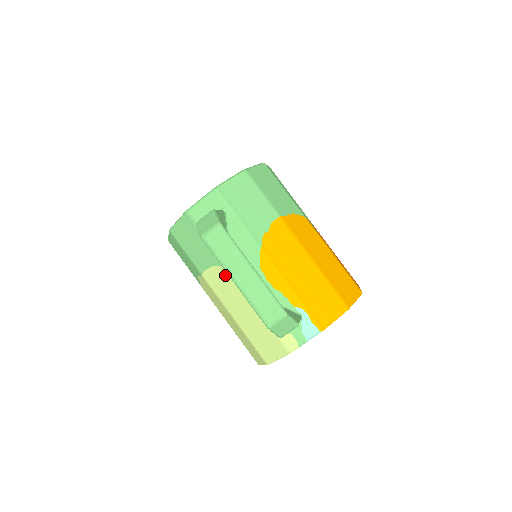
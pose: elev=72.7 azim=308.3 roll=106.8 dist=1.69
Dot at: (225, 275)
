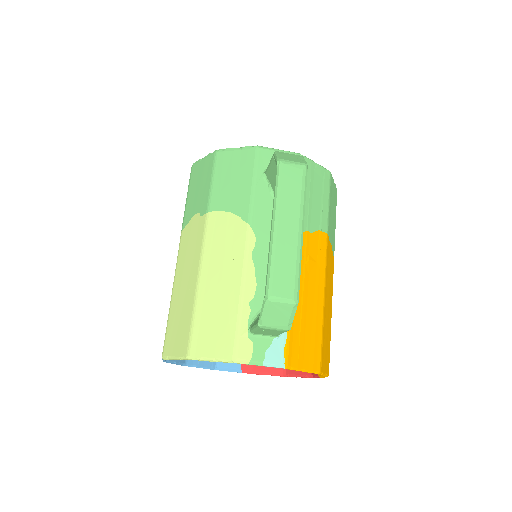
Dot at: (238, 230)
